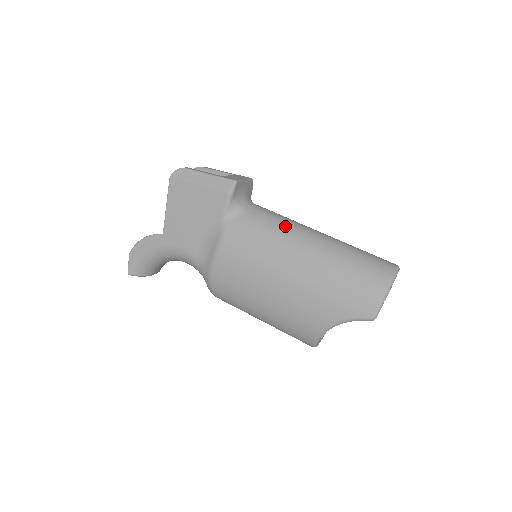
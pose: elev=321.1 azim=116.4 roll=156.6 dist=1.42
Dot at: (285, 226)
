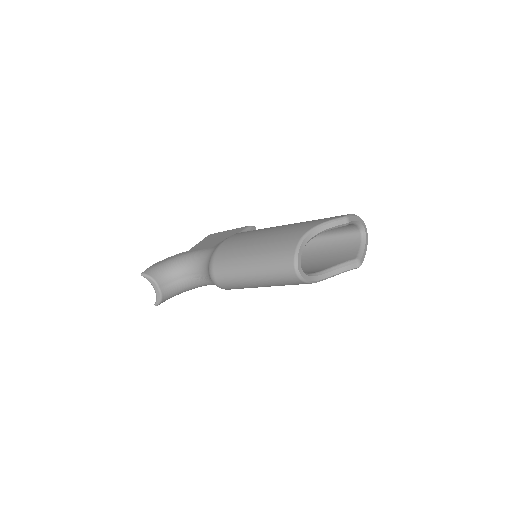
Dot at: occluded
